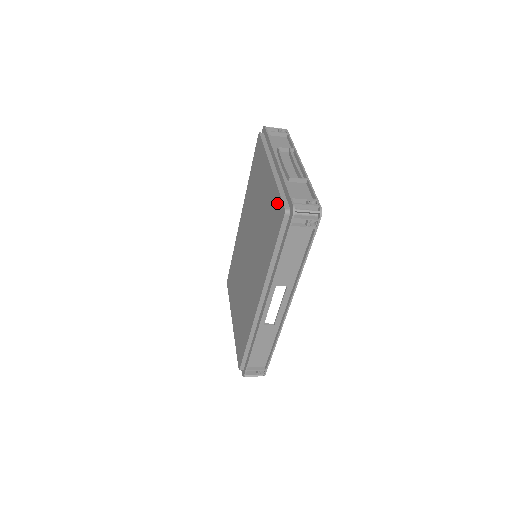
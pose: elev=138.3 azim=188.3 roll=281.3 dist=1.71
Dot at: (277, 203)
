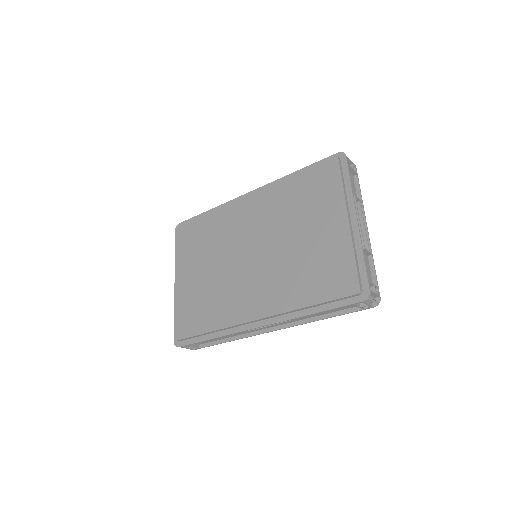
Dot at: (347, 269)
